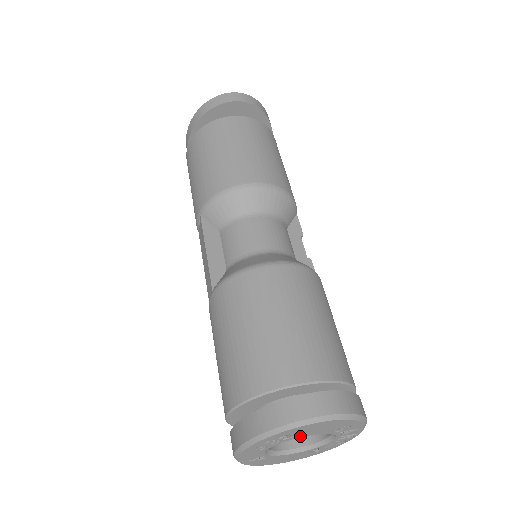
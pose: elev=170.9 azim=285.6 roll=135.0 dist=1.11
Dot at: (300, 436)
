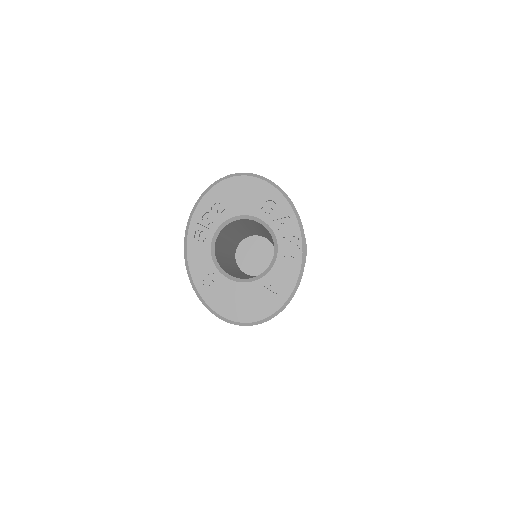
Dot at: (232, 214)
